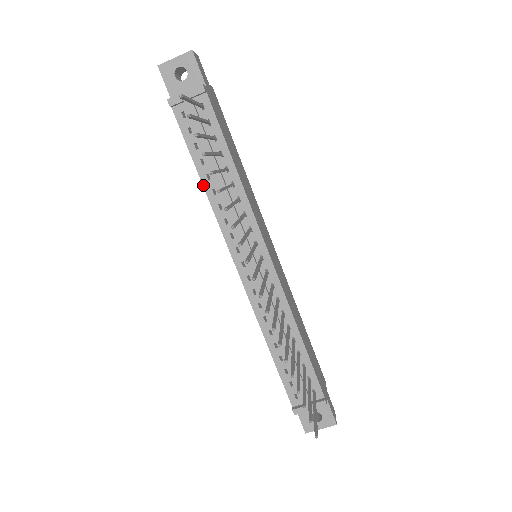
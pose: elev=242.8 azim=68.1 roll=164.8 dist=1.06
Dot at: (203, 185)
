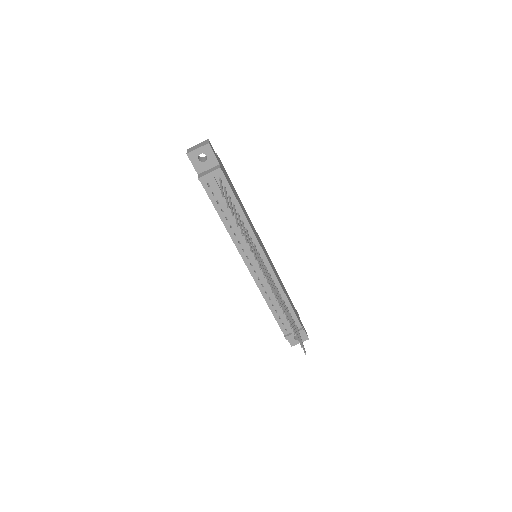
Dot at: occluded
